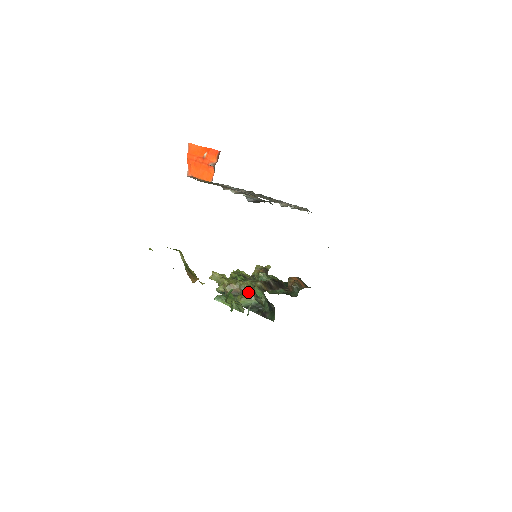
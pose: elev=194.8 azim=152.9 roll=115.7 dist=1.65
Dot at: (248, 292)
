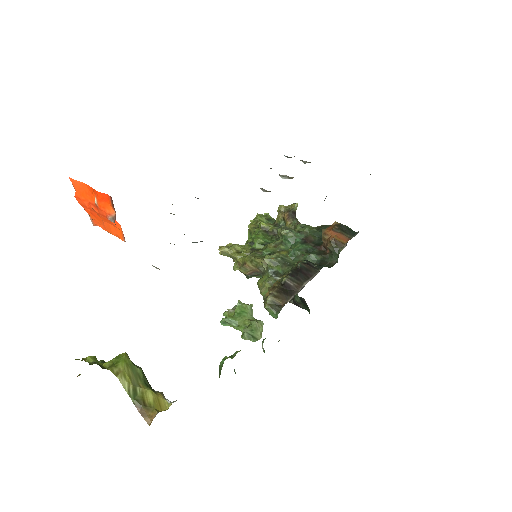
Dot at: (268, 280)
